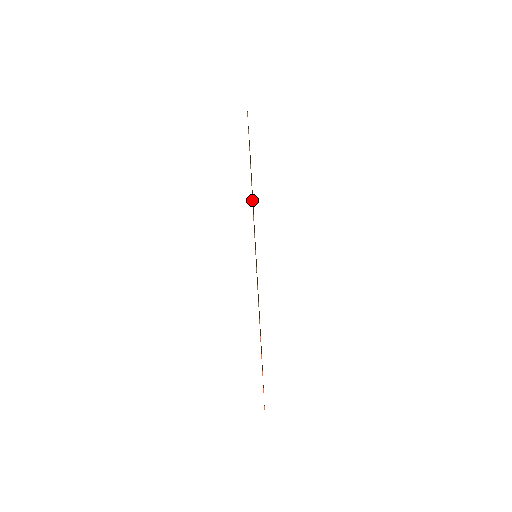
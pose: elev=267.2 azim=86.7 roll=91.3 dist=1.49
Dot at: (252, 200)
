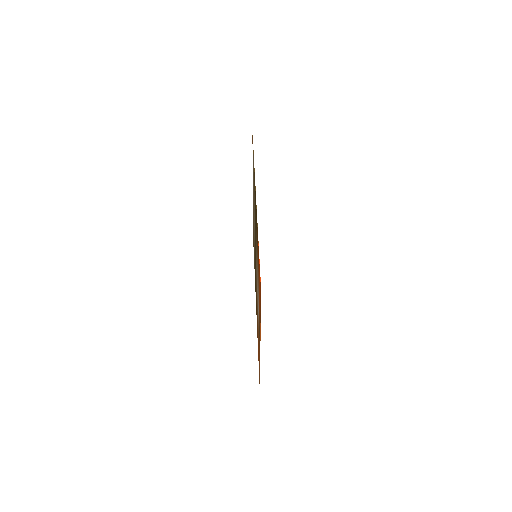
Dot at: (254, 169)
